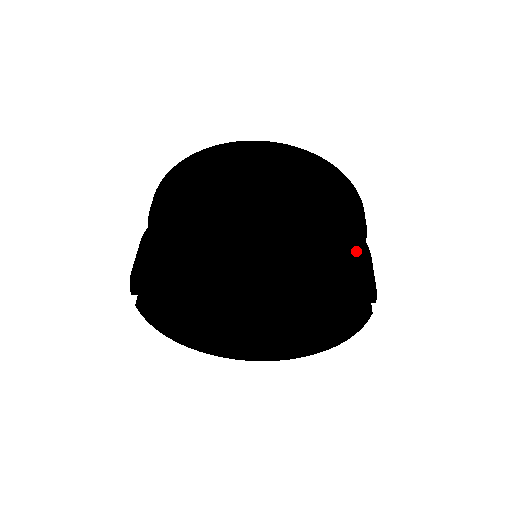
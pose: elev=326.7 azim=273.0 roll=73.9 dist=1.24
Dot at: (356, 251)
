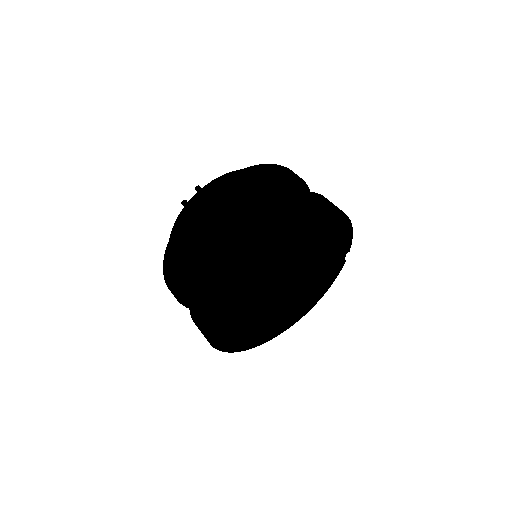
Dot at: (347, 217)
